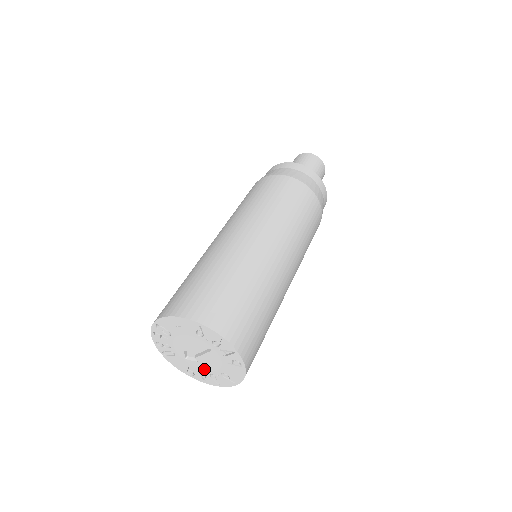
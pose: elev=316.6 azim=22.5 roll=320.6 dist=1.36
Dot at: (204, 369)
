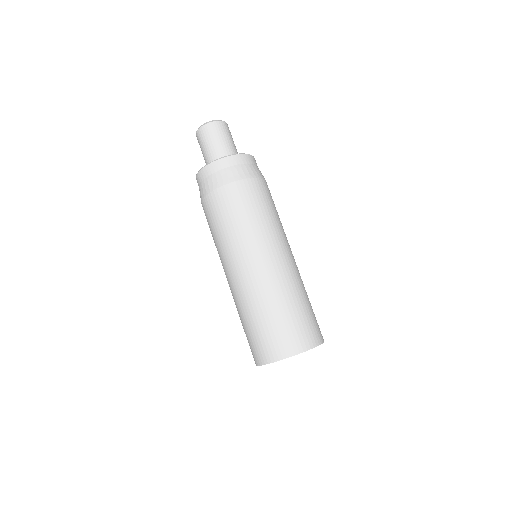
Dot at: occluded
